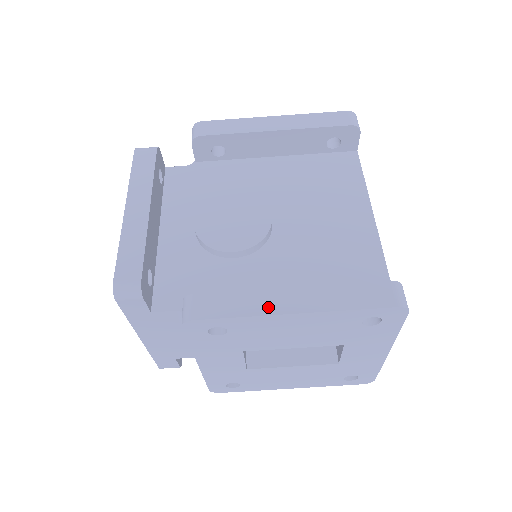
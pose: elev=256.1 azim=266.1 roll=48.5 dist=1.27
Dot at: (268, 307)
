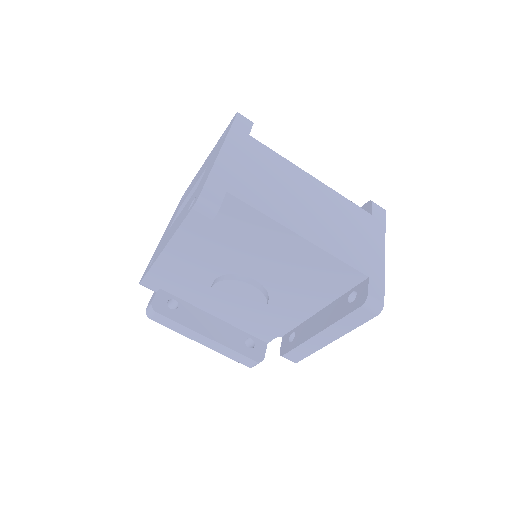
Dot at: (318, 345)
